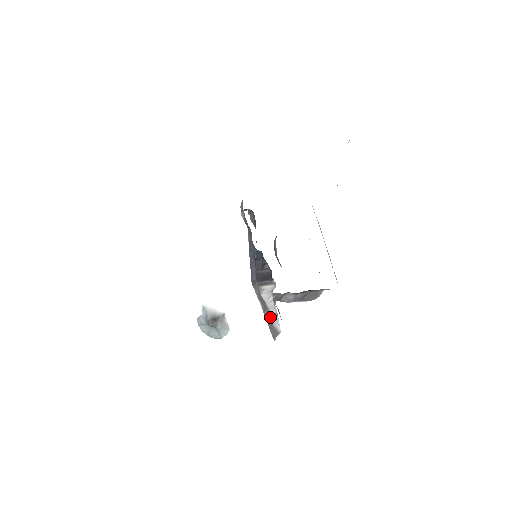
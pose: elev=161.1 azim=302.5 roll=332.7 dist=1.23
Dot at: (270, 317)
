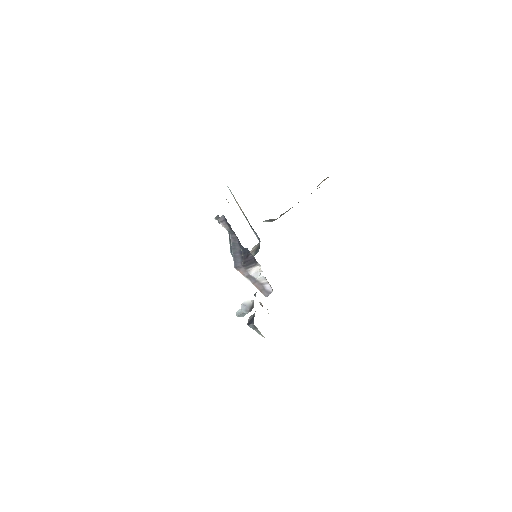
Dot at: (261, 286)
